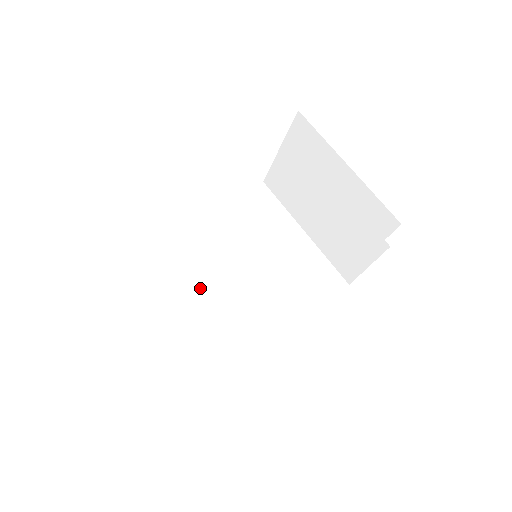
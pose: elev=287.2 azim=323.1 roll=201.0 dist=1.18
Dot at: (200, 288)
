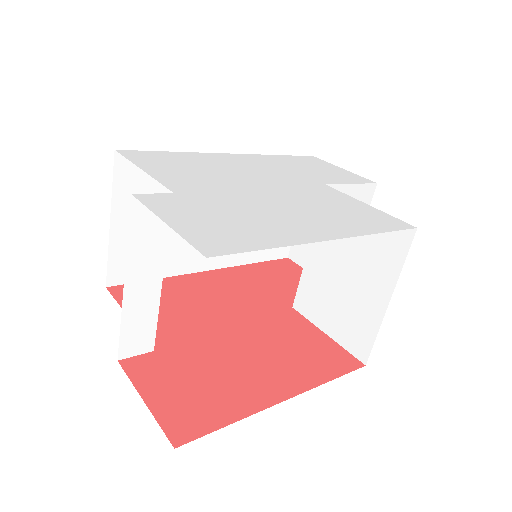
Dot at: occluded
